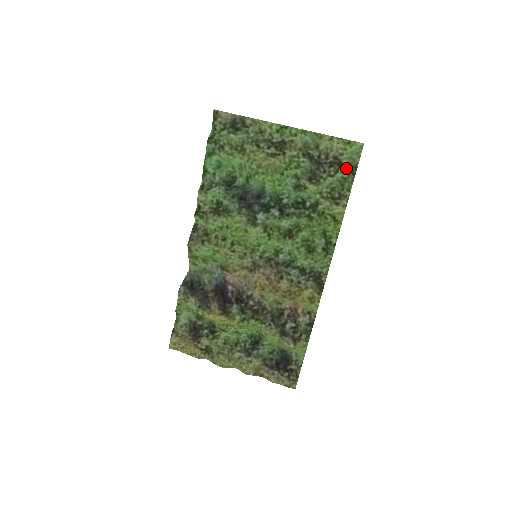
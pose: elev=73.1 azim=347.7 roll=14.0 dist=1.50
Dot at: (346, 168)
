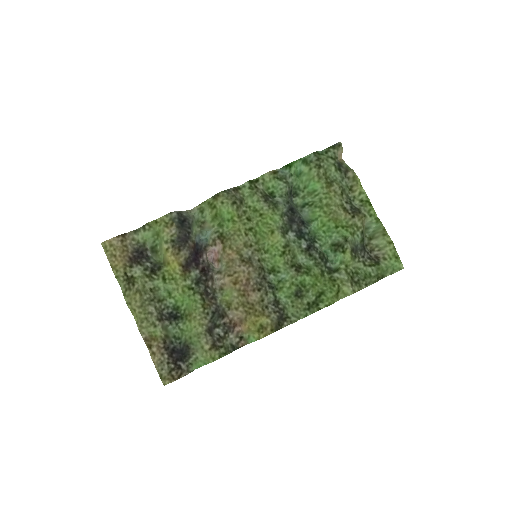
Dot at: (378, 270)
